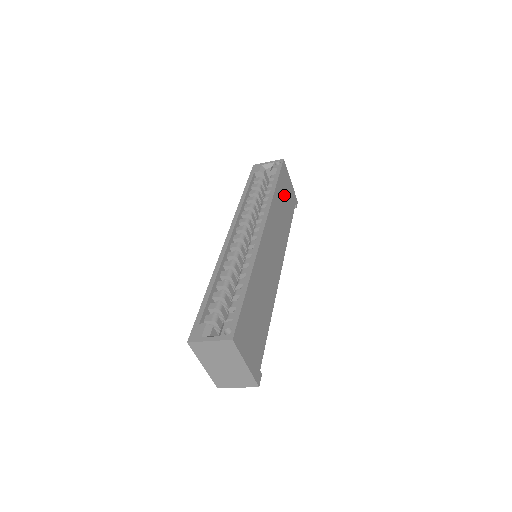
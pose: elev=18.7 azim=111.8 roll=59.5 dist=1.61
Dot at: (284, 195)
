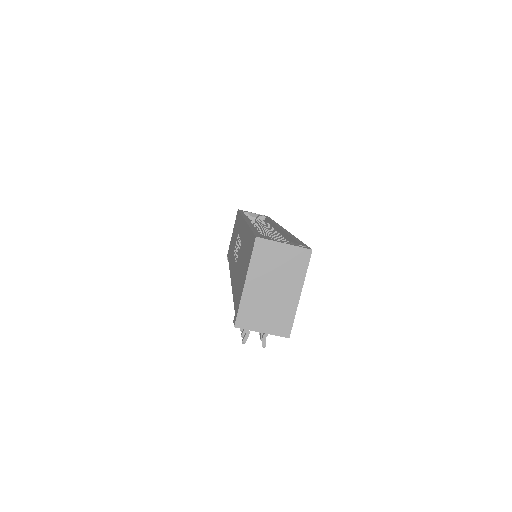
Dot at: occluded
